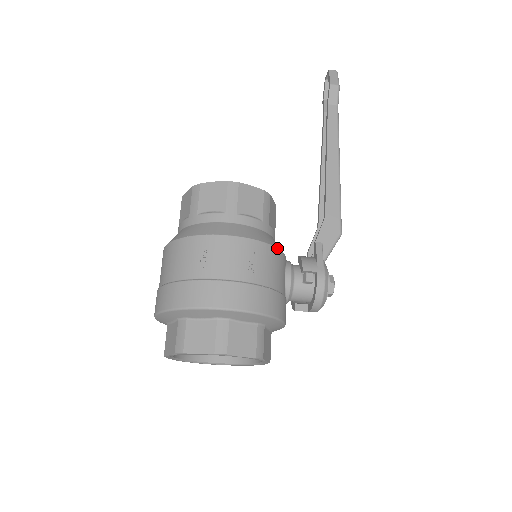
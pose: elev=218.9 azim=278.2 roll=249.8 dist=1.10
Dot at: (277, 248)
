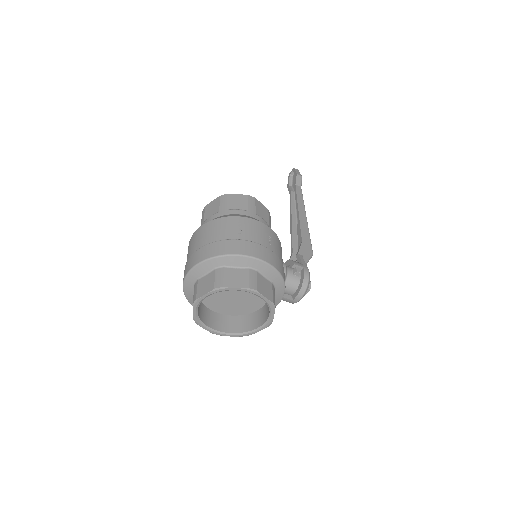
Dot at: (280, 243)
